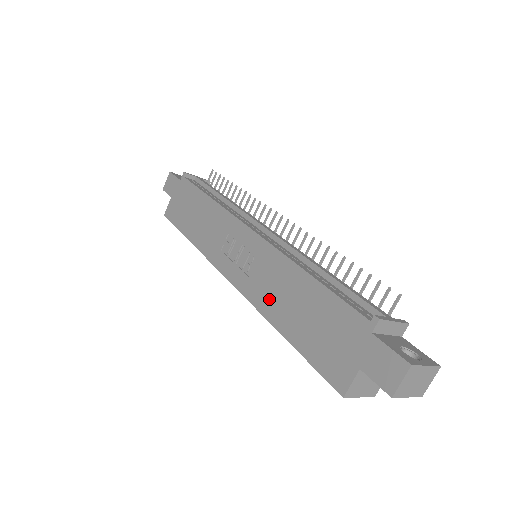
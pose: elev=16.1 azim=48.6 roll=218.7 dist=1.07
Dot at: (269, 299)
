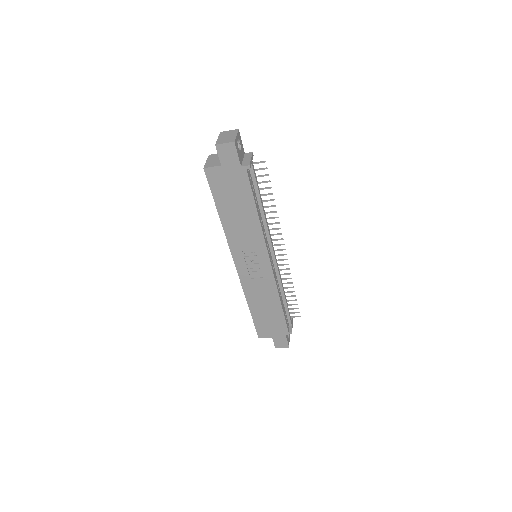
Dot at: (254, 295)
